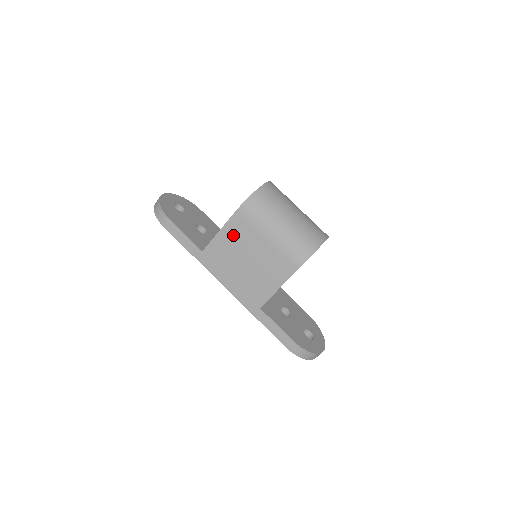
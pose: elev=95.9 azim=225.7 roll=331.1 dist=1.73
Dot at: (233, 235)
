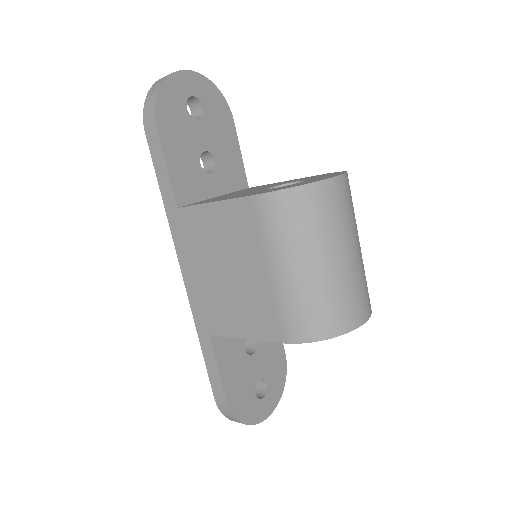
Dot at: (227, 224)
